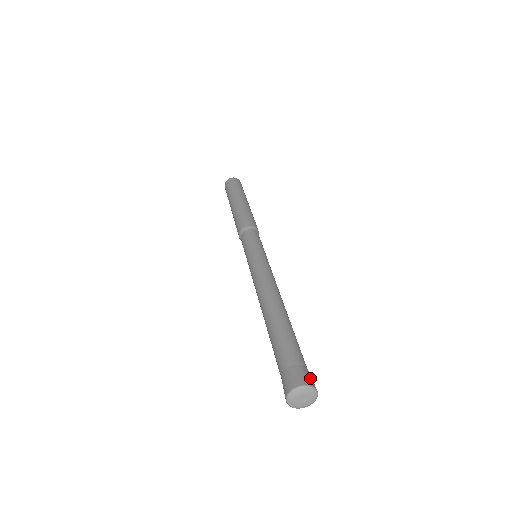
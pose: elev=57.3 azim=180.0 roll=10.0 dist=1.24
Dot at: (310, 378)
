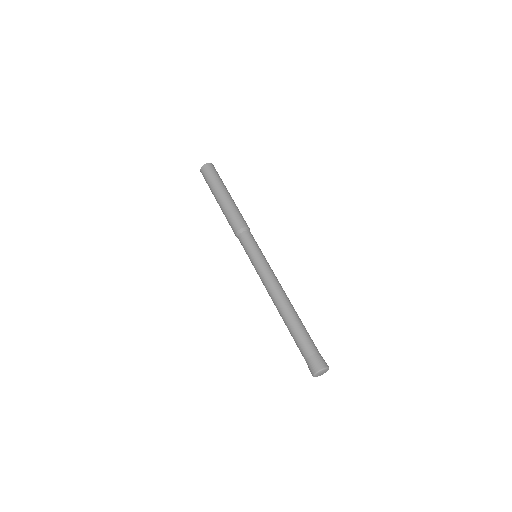
Dot at: (317, 364)
